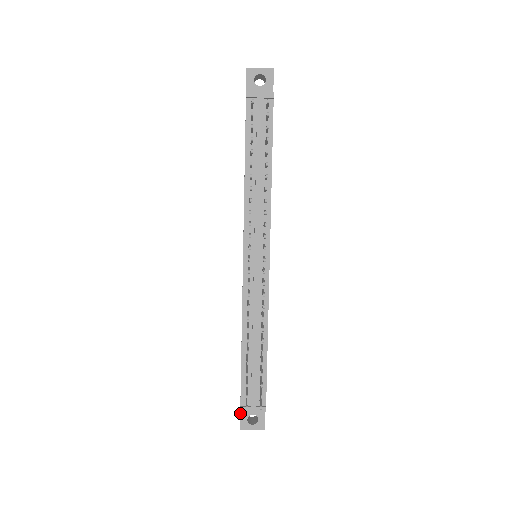
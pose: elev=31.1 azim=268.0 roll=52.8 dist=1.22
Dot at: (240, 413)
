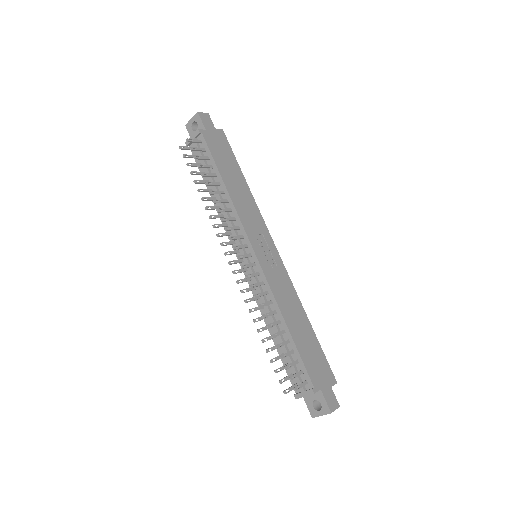
Dot at: (305, 402)
